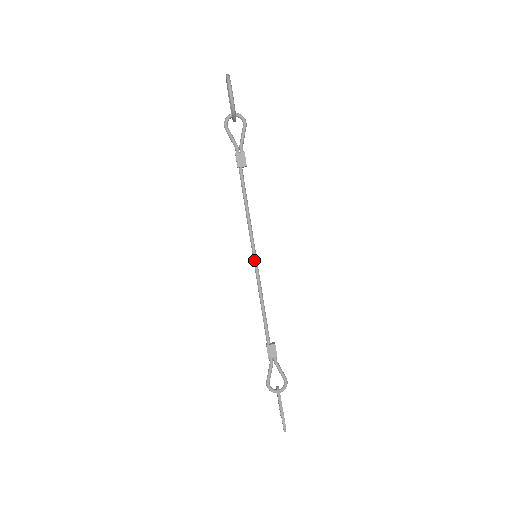
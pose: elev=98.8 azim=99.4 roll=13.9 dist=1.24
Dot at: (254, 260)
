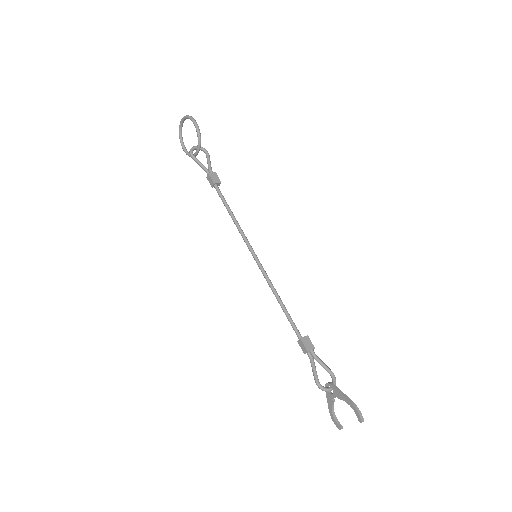
Dot at: (256, 259)
